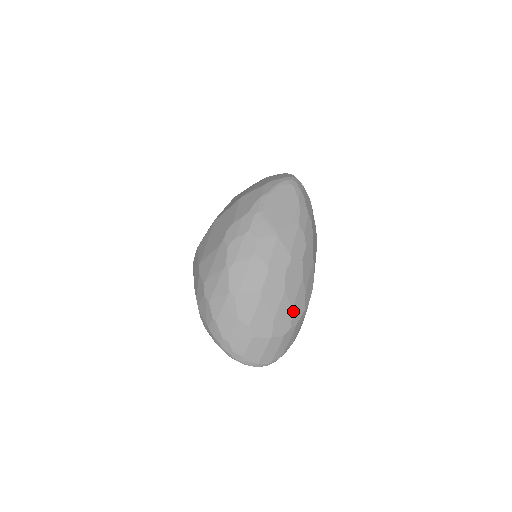
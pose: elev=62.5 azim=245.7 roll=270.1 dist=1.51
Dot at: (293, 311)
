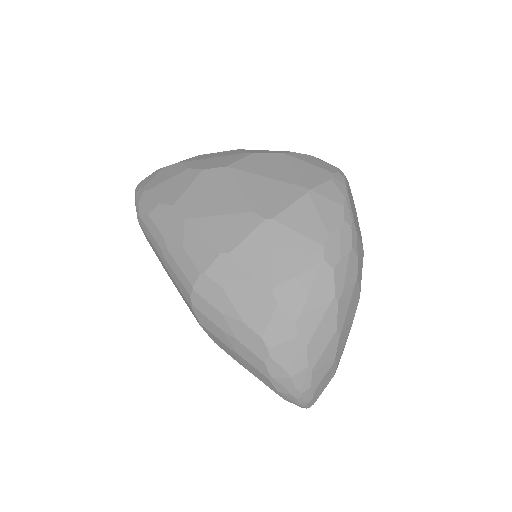
Dot at: occluded
